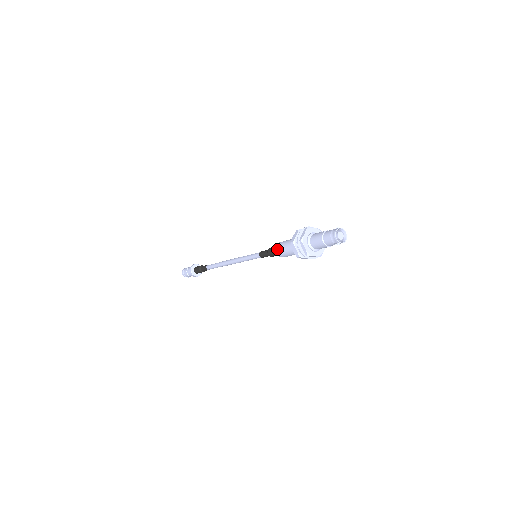
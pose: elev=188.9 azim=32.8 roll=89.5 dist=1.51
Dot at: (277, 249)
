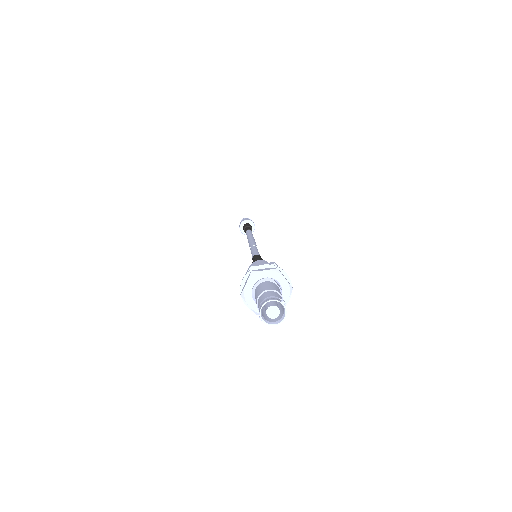
Dot at: (253, 263)
